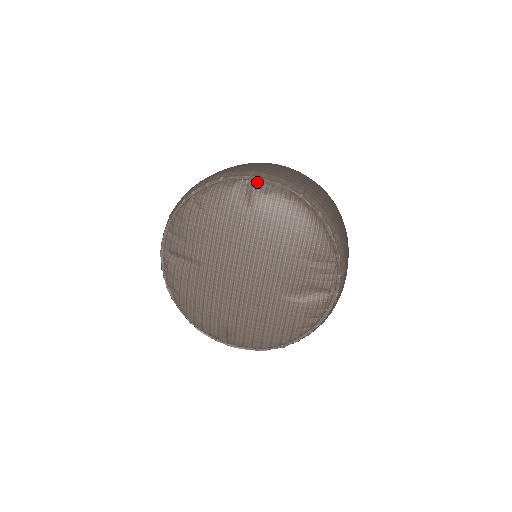
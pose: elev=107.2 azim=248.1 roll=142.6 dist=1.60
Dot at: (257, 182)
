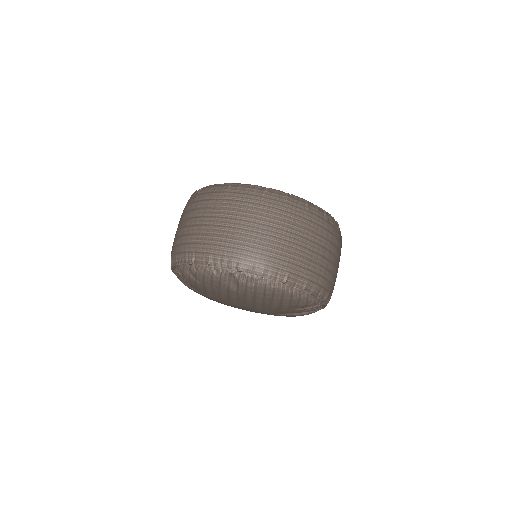
Dot at: (242, 275)
